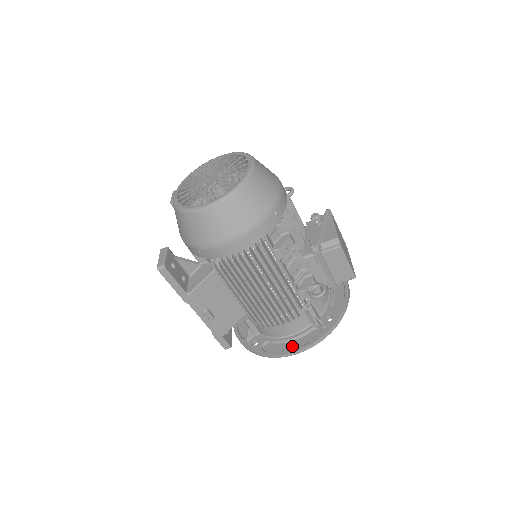
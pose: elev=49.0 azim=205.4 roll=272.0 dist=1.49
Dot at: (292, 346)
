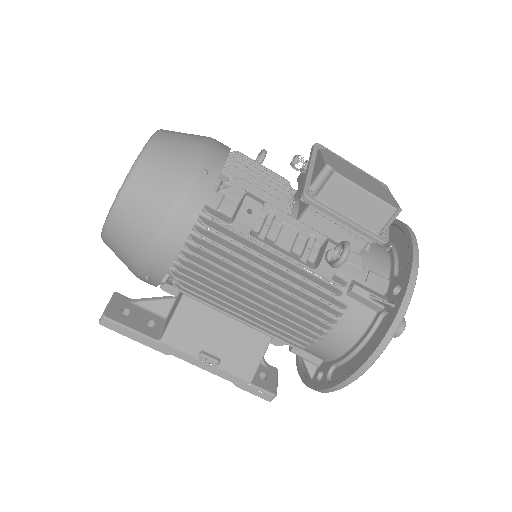
Dot at: (361, 357)
